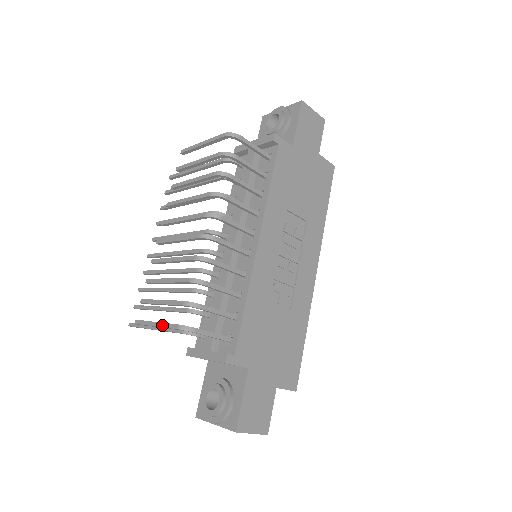
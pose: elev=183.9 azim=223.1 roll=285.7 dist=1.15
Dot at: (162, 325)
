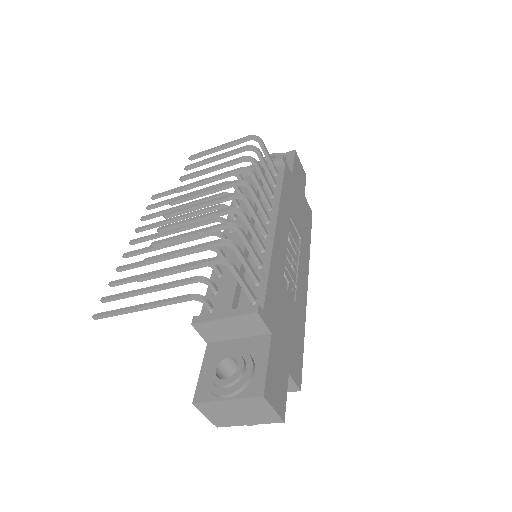
Dot at: (188, 265)
